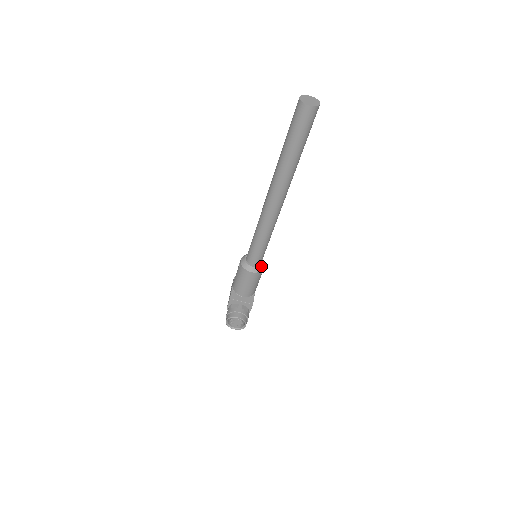
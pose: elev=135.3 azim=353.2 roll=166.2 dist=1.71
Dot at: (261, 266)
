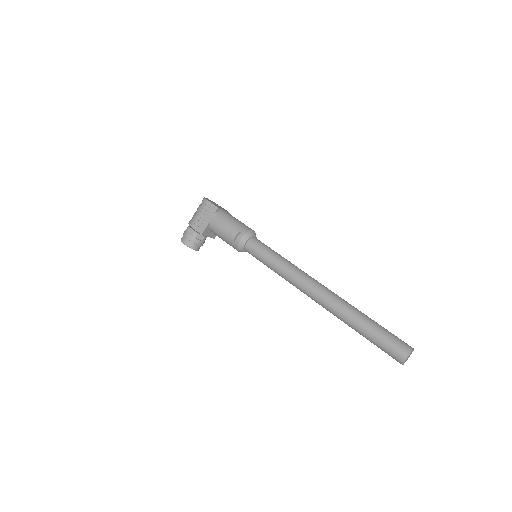
Dot at: occluded
